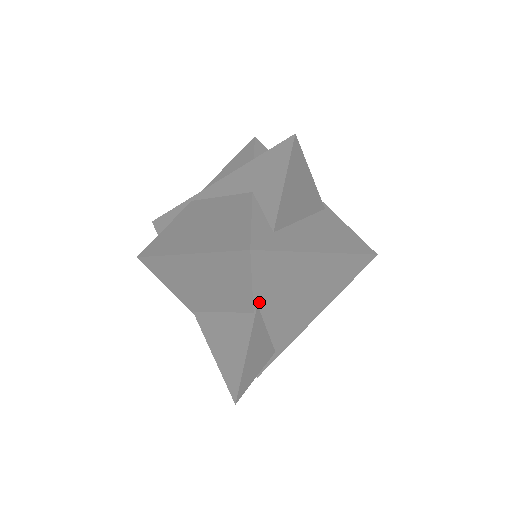
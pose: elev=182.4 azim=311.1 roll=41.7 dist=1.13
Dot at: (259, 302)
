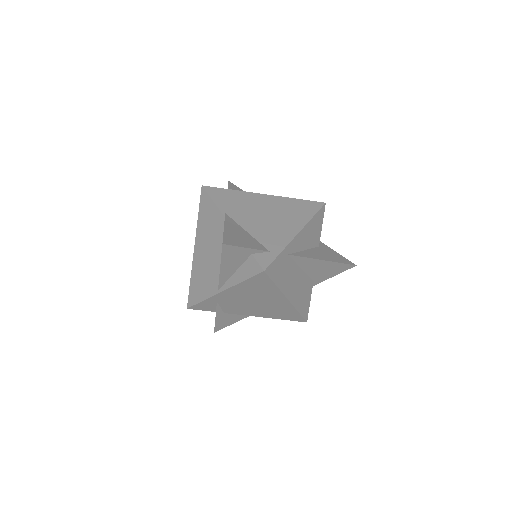
Dot at: (226, 212)
